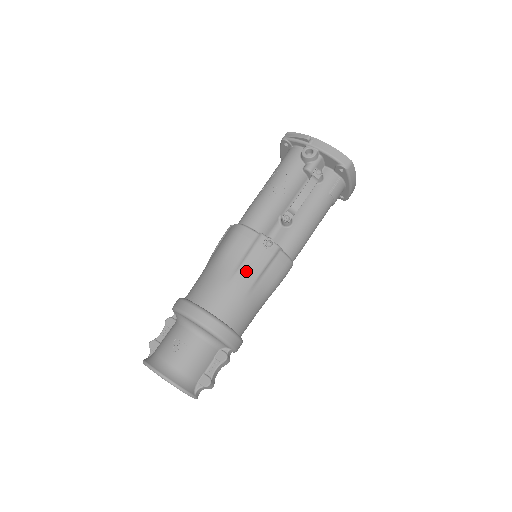
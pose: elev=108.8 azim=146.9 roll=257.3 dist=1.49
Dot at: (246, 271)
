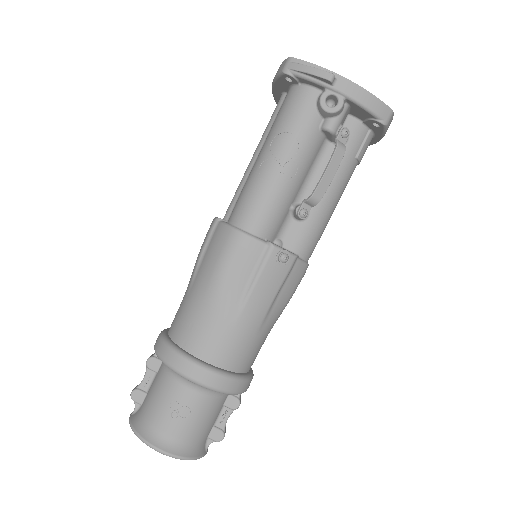
Dot at: (256, 302)
